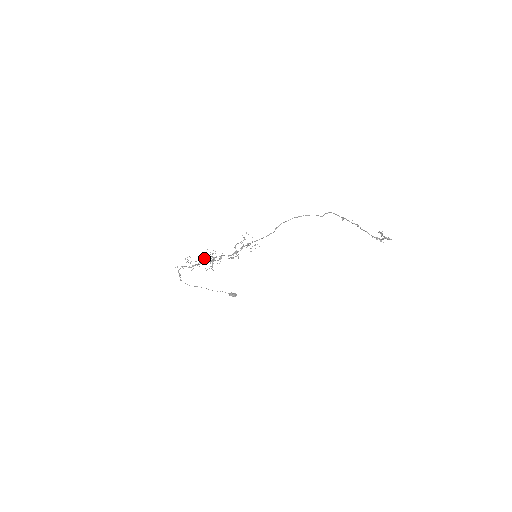
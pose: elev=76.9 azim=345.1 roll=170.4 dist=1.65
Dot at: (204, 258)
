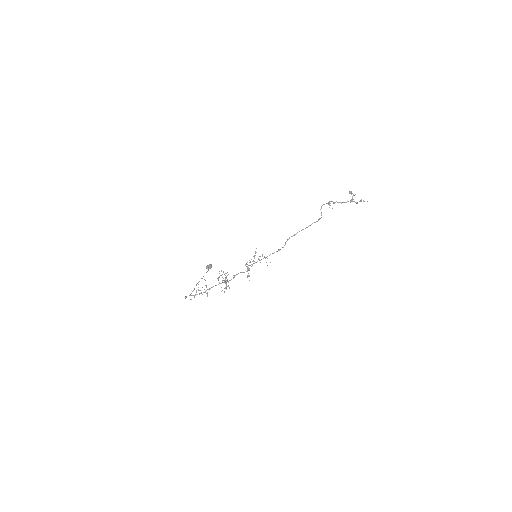
Dot at: (224, 288)
